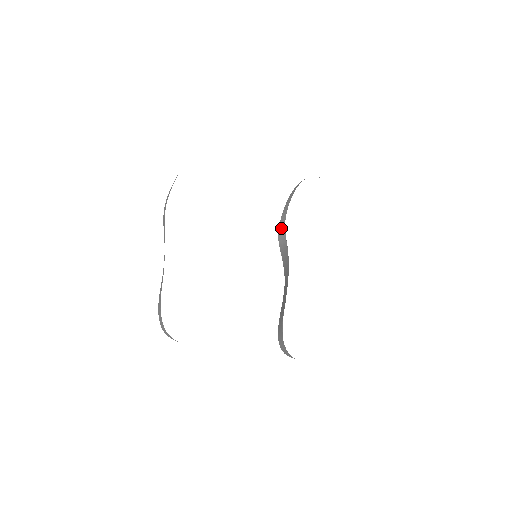
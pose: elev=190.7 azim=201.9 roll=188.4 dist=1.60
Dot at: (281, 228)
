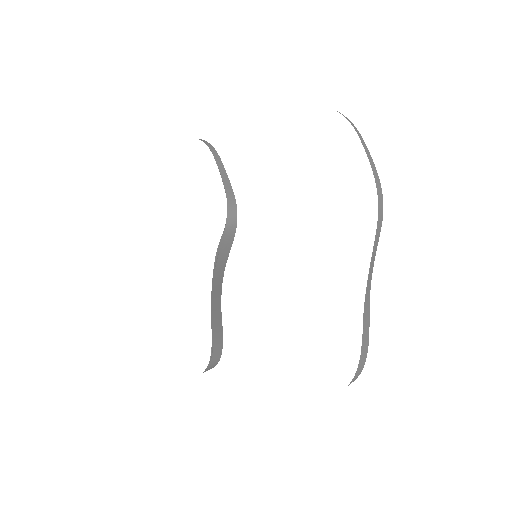
Dot at: occluded
